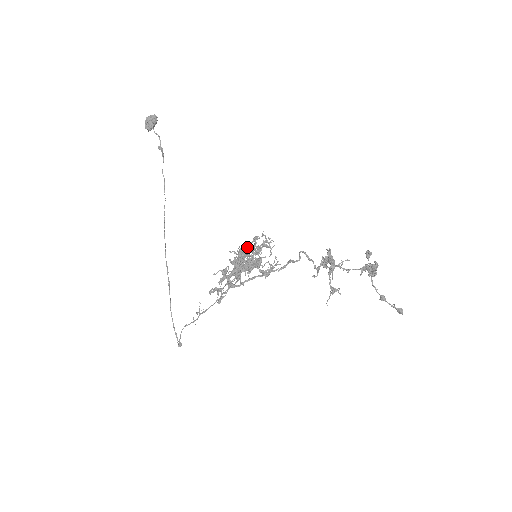
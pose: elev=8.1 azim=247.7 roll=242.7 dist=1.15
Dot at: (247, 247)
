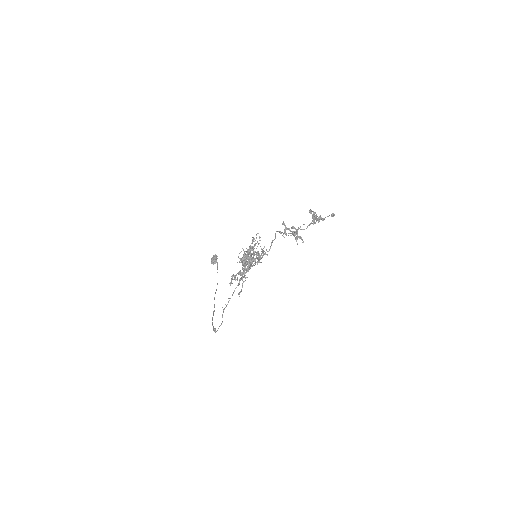
Dot at: occluded
